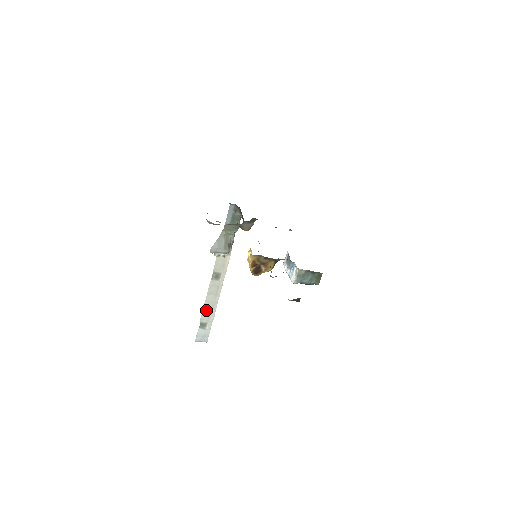
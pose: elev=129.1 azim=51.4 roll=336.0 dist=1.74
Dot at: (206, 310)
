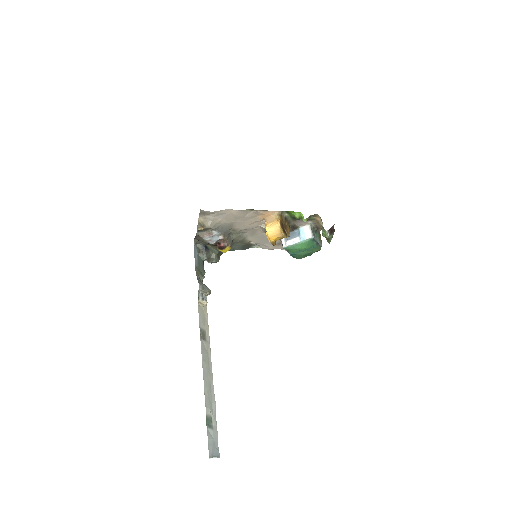
Dot at: (206, 391)
